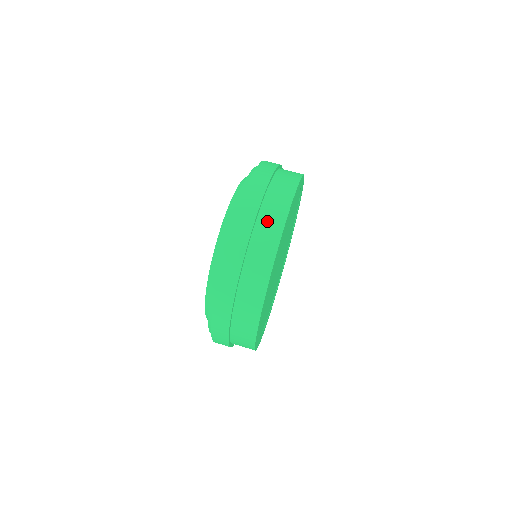
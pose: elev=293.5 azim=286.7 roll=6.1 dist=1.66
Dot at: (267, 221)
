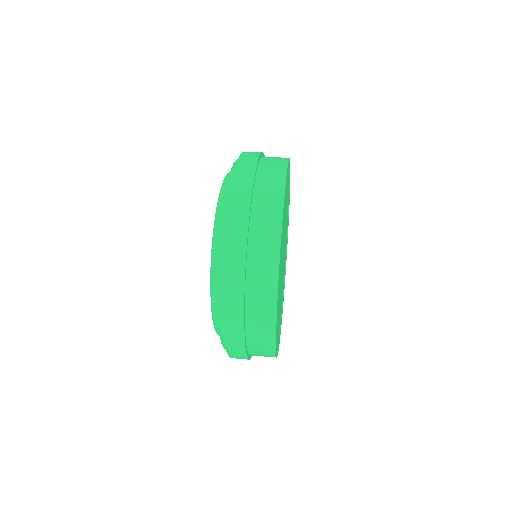
Dot at: occluded
